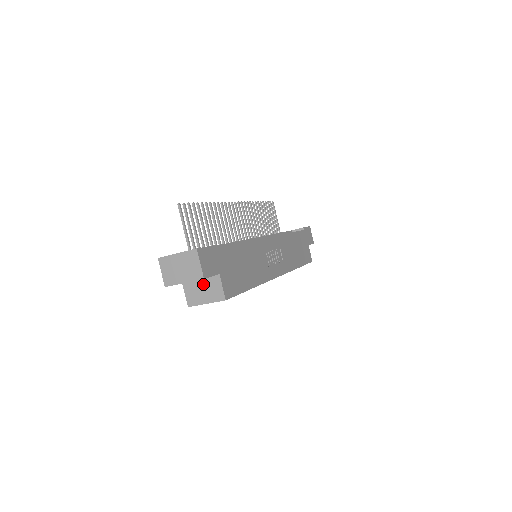
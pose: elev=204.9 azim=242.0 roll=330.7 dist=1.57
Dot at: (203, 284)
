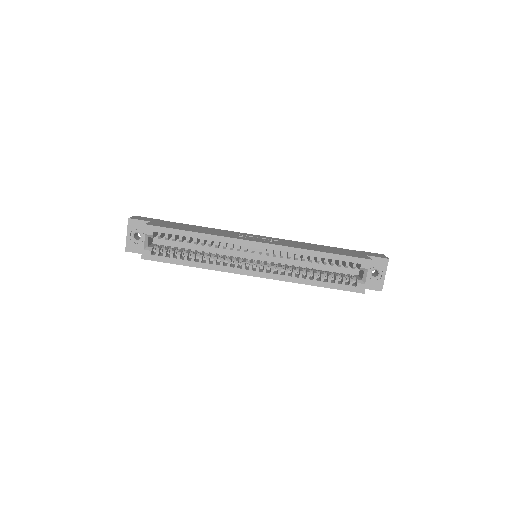
Dot at: occluded
